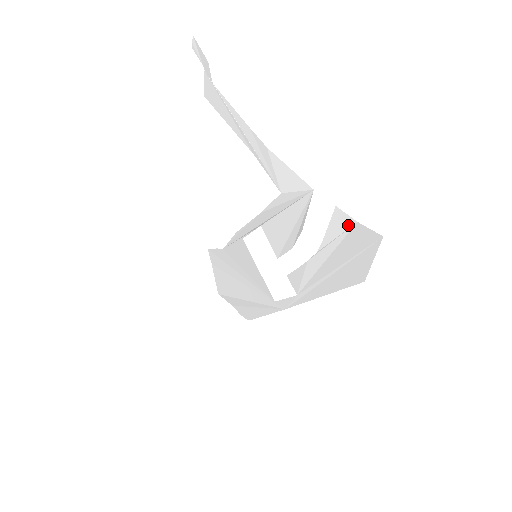
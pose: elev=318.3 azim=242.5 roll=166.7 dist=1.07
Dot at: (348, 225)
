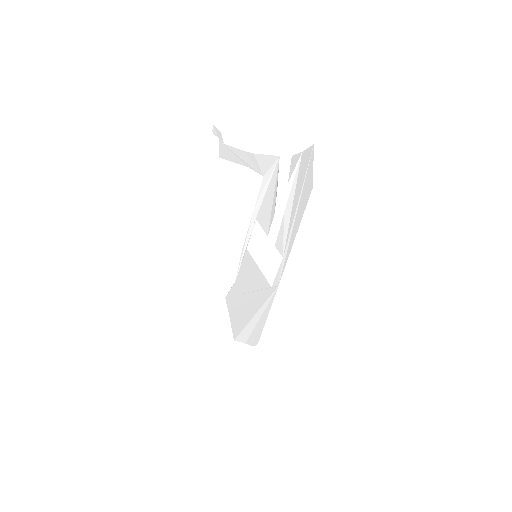
Dot at: (298, 159)
